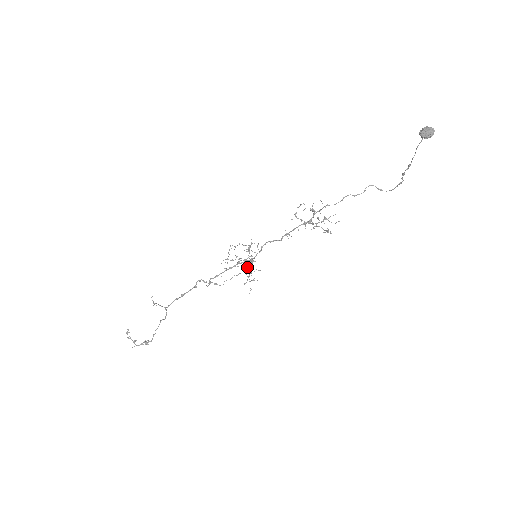
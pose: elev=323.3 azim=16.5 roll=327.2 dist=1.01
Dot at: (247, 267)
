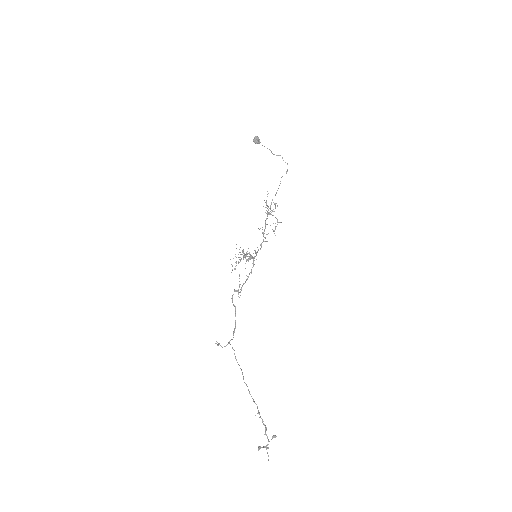
Dot at: (244, 257)
